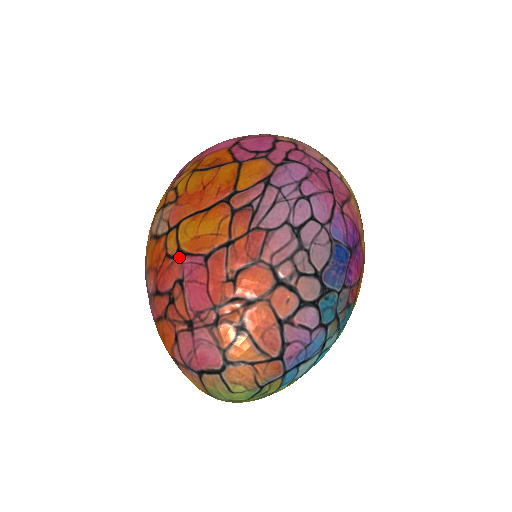
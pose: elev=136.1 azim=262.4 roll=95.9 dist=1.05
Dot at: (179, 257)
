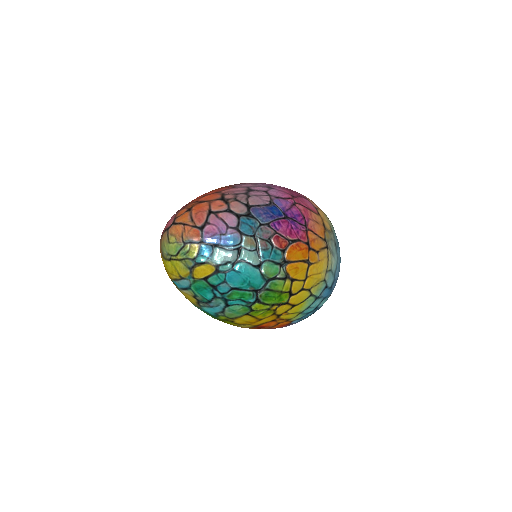
Dot at: occluded
